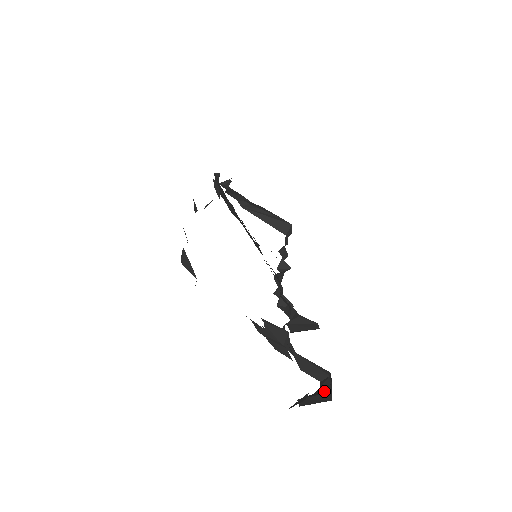
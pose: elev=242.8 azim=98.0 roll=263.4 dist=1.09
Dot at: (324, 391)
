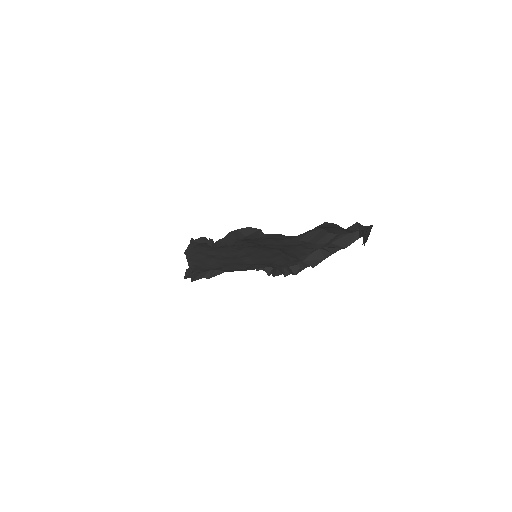
Dot at: (366, 231)
